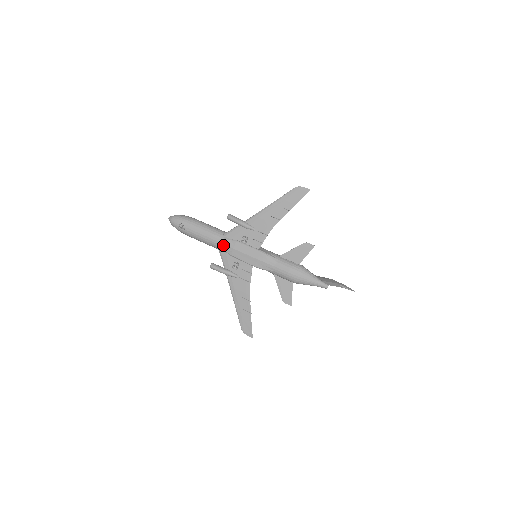
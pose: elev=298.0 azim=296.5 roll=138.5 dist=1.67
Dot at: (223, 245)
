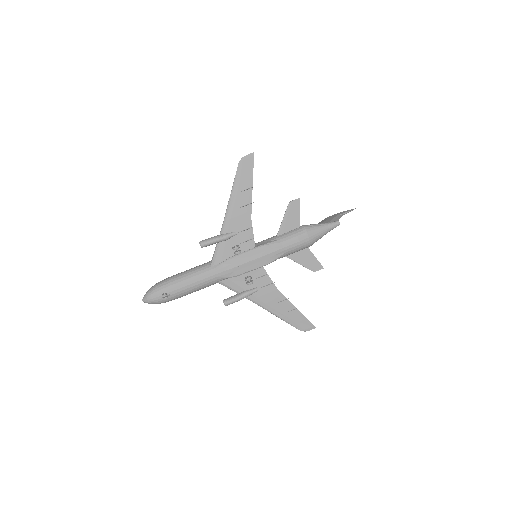
Dot at: (220, 274)
